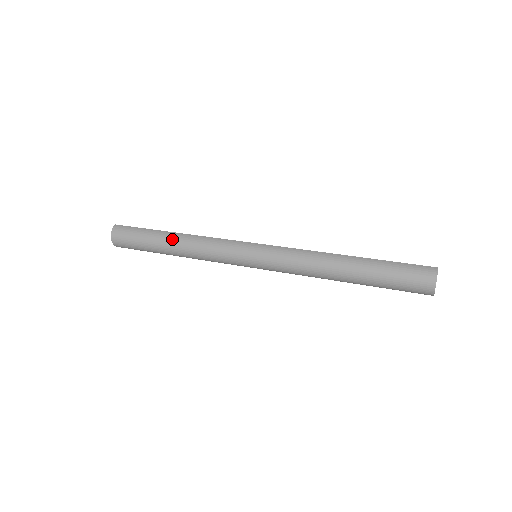
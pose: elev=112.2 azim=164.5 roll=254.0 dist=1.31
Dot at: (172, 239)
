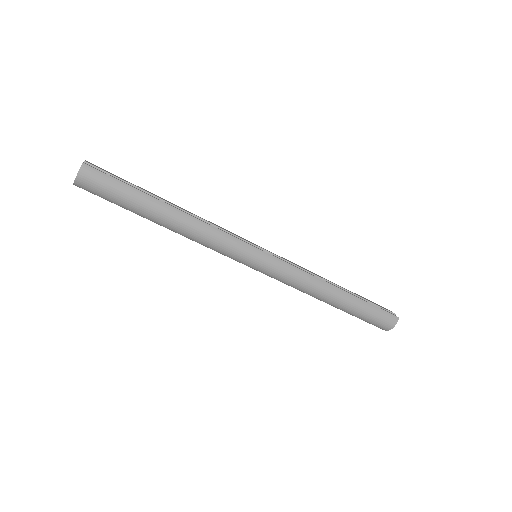
Dot at: (169, 216)
